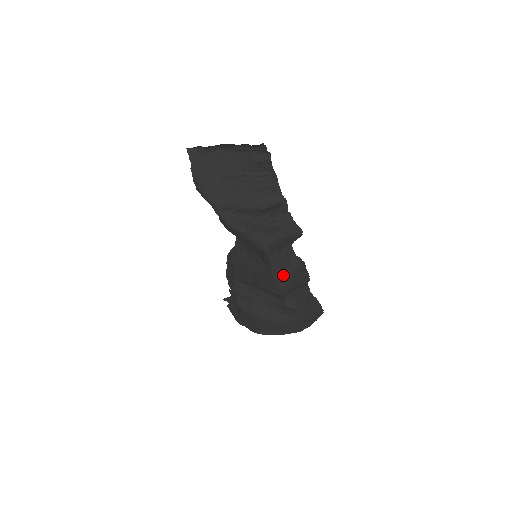
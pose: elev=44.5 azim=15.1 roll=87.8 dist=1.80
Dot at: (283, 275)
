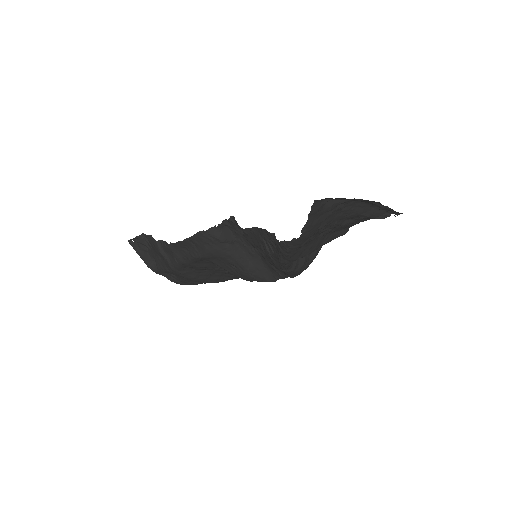
Dot at: occluded
